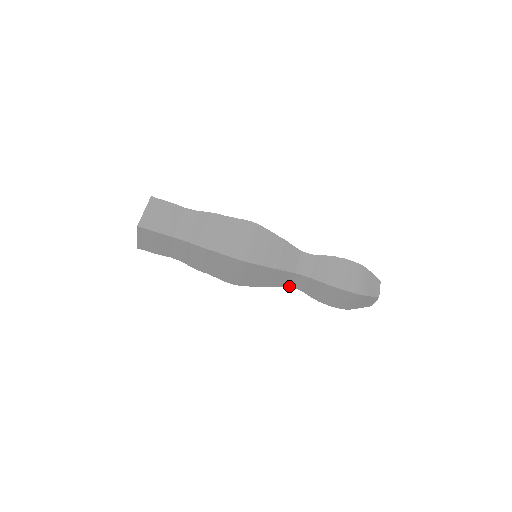
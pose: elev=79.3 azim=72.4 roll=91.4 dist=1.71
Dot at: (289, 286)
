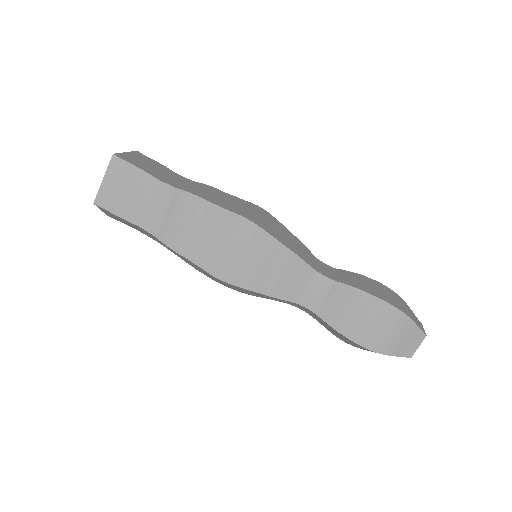
Dot at: (298, 302)
